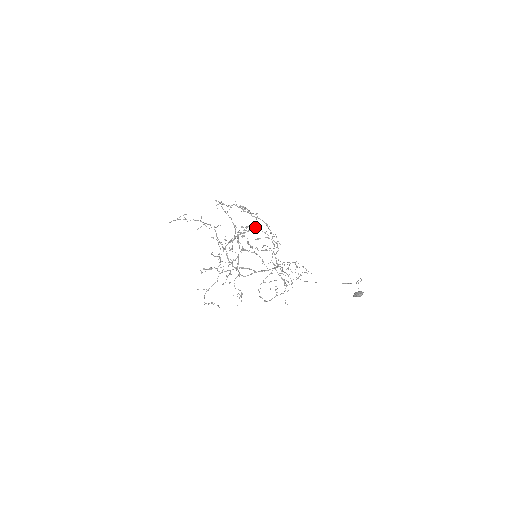
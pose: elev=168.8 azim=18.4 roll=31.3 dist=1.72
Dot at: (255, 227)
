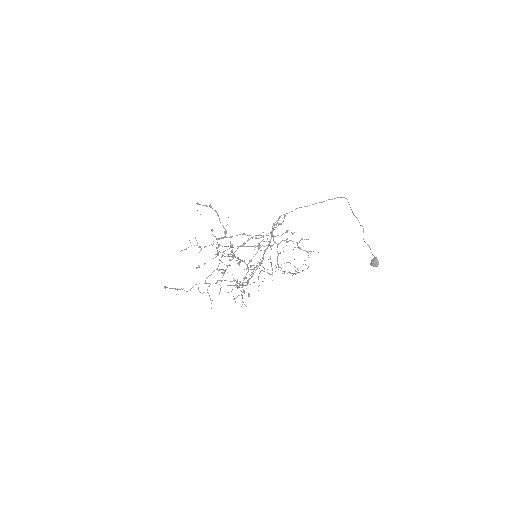
Dot at: occluded
